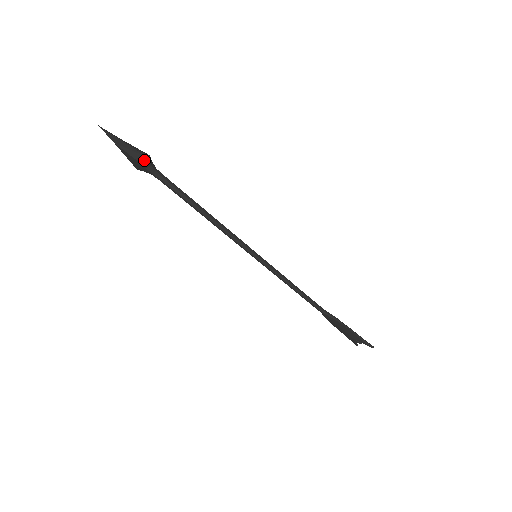
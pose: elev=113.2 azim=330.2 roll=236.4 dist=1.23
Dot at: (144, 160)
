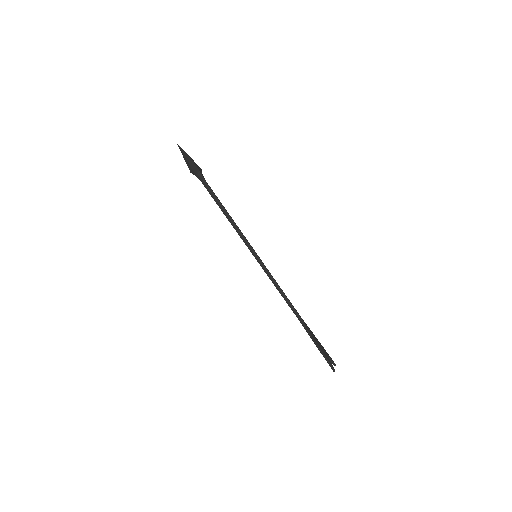
Dot at: (191, 170)
